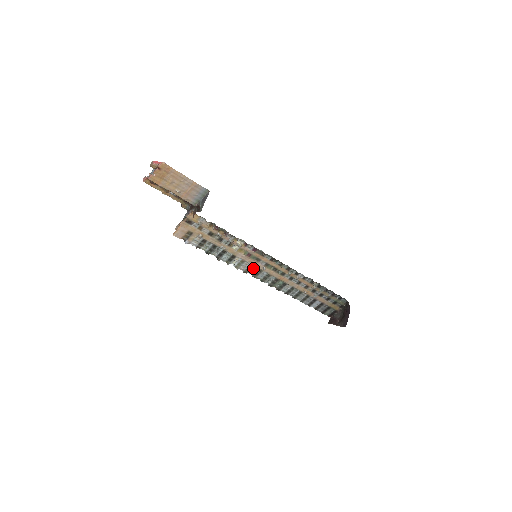
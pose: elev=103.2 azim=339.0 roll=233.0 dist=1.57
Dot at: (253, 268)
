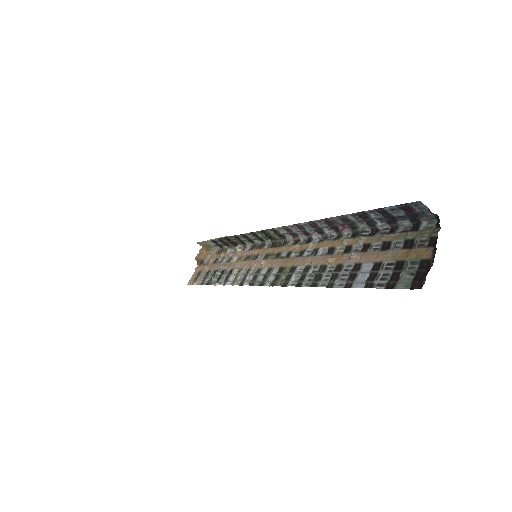
Dot at: (252, 274)
